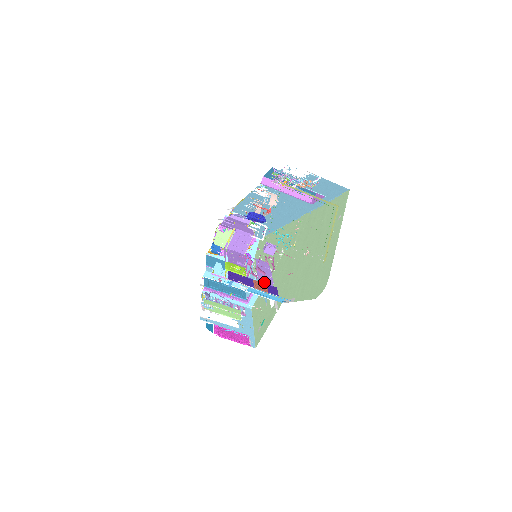
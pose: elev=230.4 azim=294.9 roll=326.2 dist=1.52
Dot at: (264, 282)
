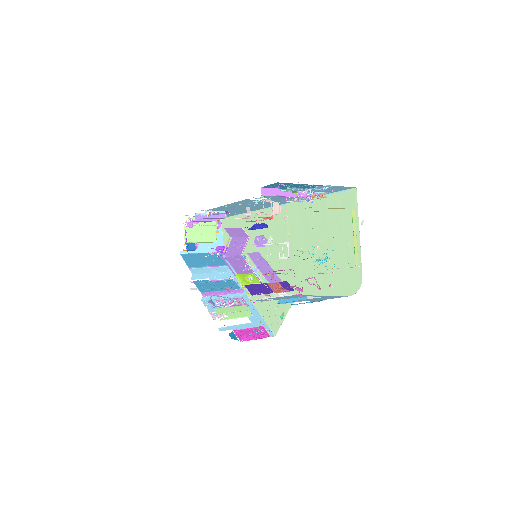
Dot at: occluded
